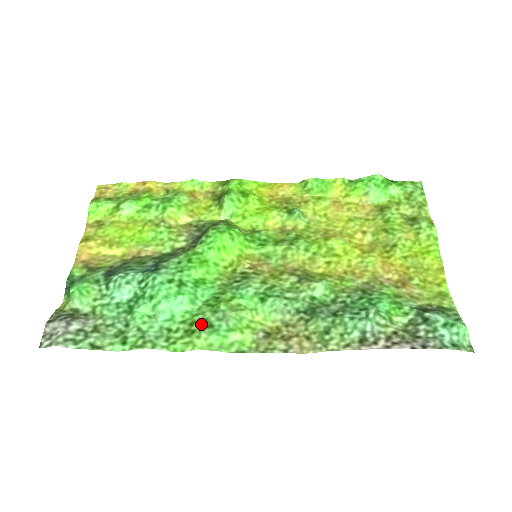
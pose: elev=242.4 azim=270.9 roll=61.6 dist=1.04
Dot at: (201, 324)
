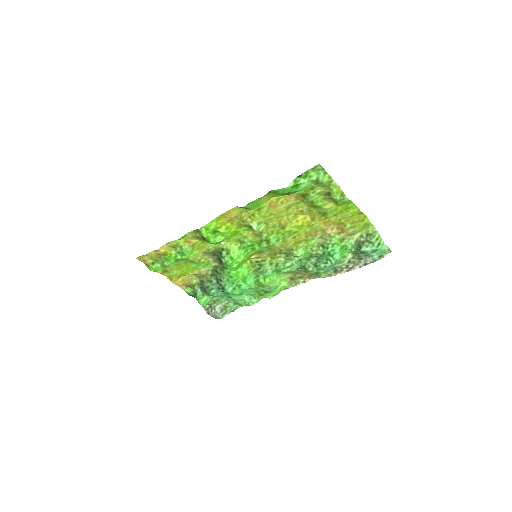
Dot at: (263, 292)
